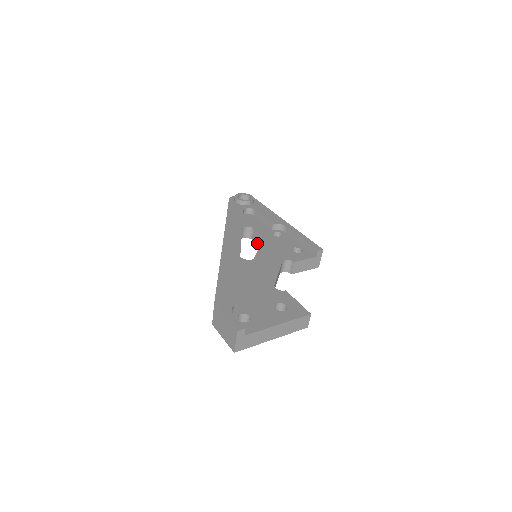
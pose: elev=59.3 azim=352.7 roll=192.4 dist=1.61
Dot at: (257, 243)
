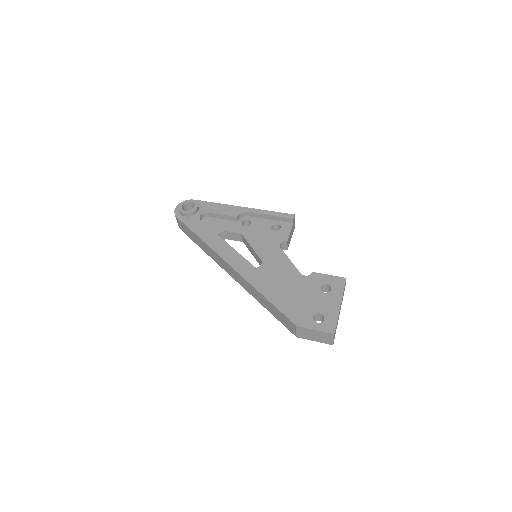
Dot at: (235, 240)
